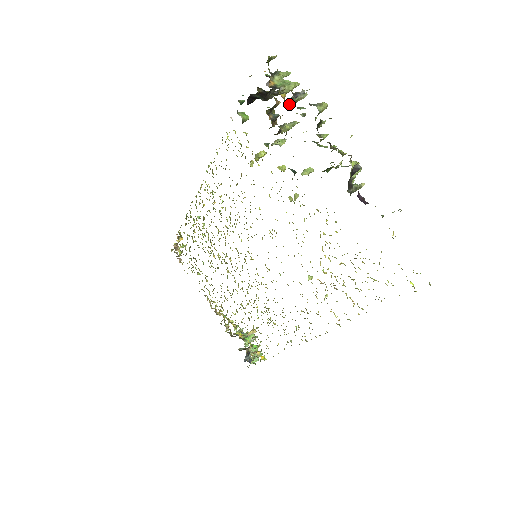
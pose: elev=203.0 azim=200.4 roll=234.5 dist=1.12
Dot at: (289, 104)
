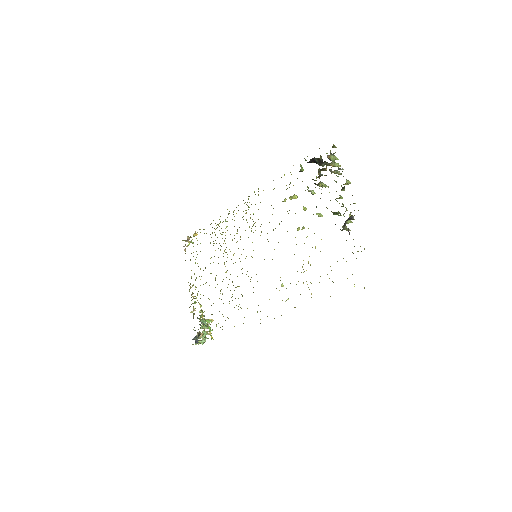
Dot at: (332, 172)
